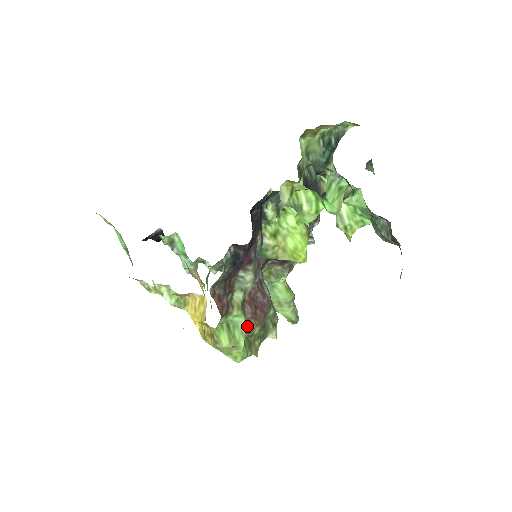
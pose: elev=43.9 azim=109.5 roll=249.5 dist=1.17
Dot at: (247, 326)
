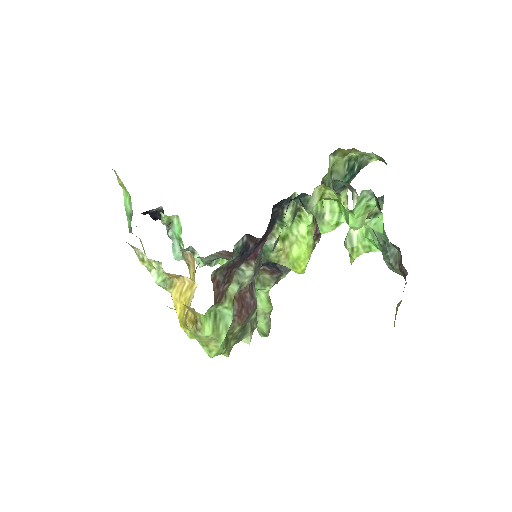
Dot at: occluded
